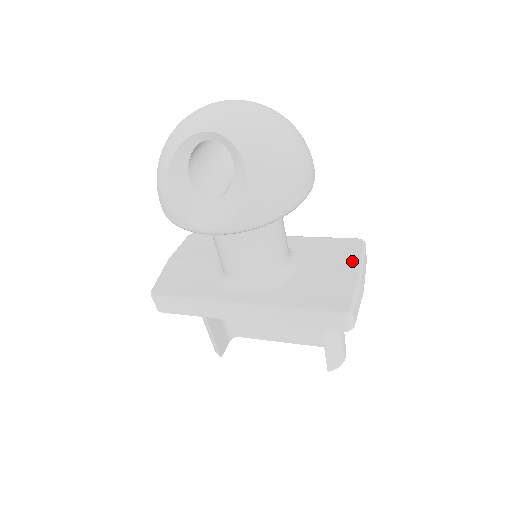
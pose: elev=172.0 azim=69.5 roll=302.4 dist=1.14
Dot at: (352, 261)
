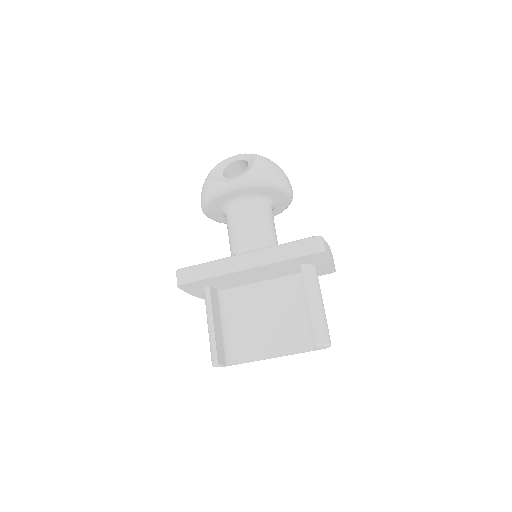
Dot at: occluded
